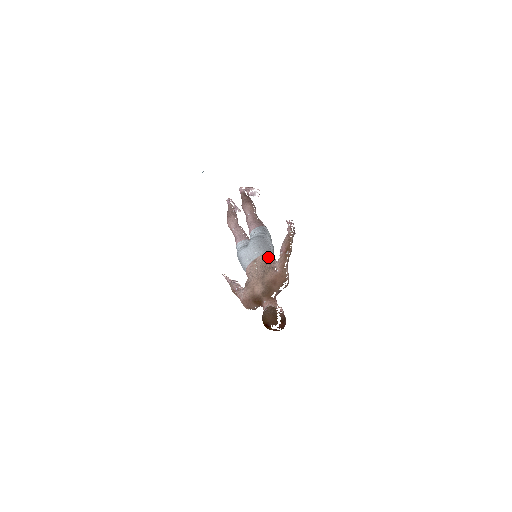
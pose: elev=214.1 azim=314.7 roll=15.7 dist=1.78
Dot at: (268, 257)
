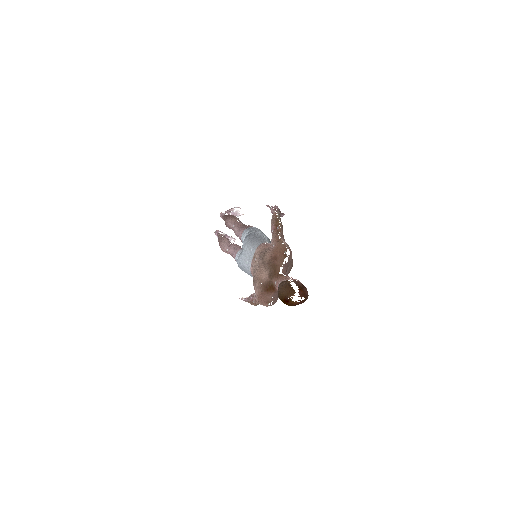
Dot at: (264, 245)
